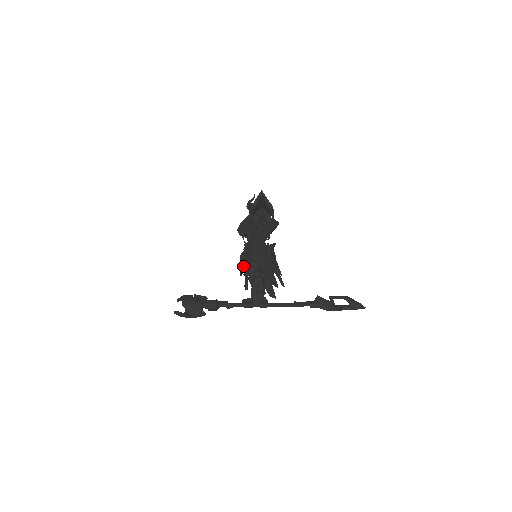
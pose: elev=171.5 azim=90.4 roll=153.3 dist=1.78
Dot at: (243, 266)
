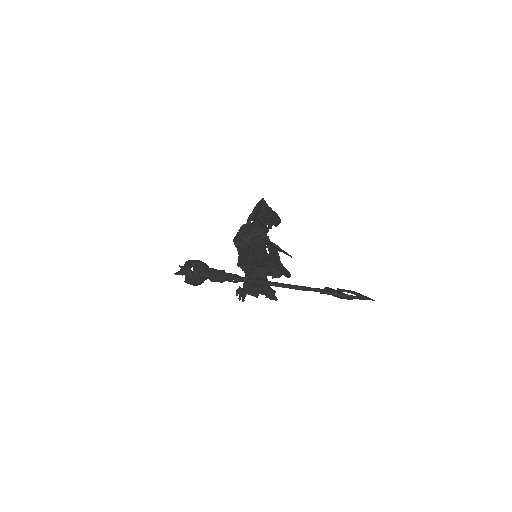
Dot at: occluded
